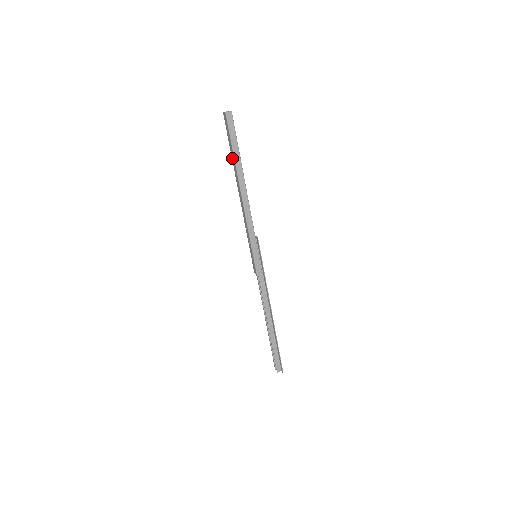
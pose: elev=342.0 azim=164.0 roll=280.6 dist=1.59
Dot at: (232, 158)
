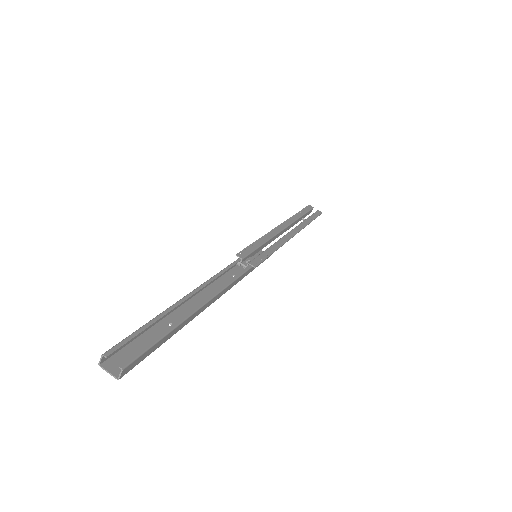
Dot at: (165, 324)
